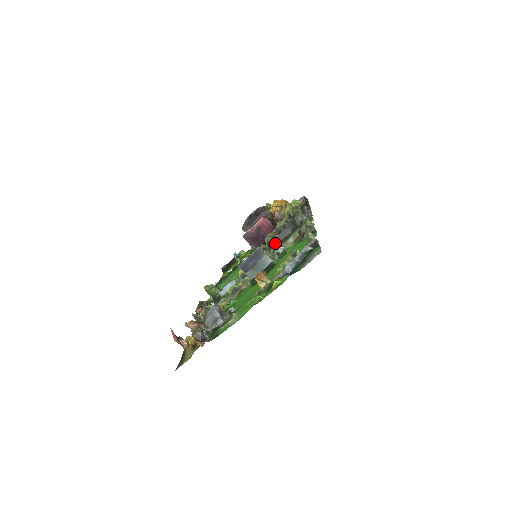
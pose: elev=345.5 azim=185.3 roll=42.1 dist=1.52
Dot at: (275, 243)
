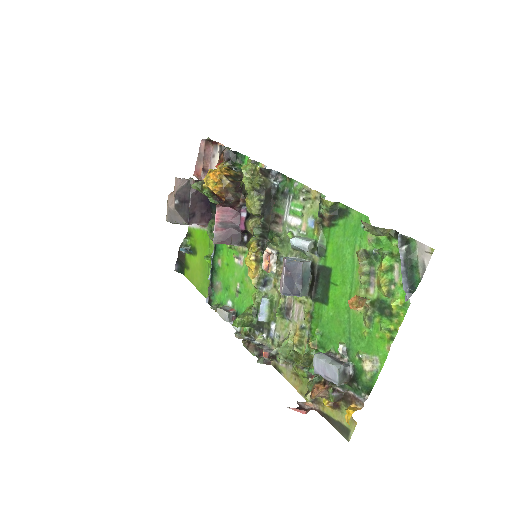
Dot at: (266, 230)
